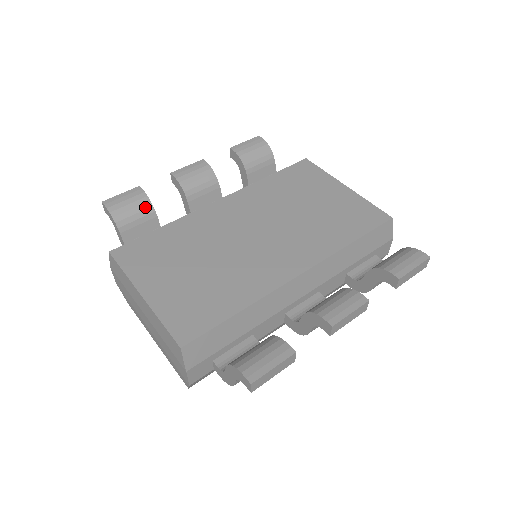
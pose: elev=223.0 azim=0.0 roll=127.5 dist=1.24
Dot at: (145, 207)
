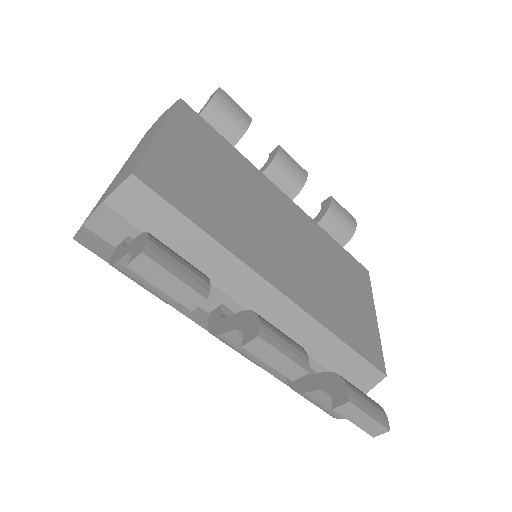
Dot at: (237, 129)
